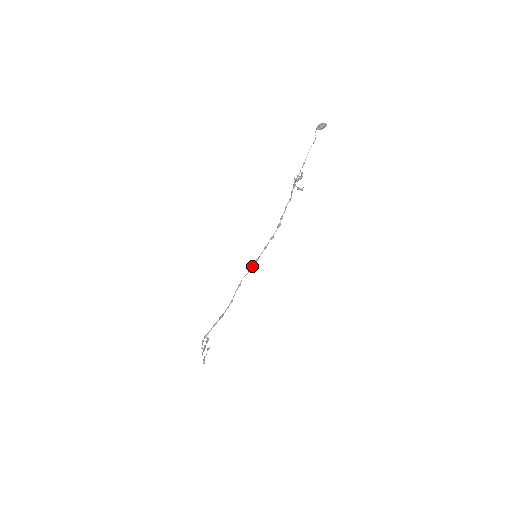
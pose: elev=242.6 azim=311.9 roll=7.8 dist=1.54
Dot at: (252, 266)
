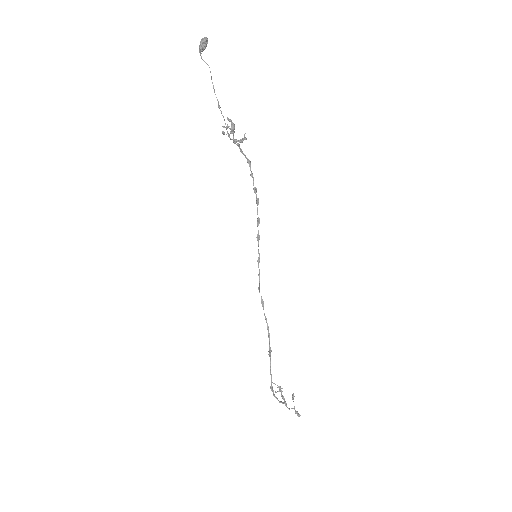
Dot at: occluded
